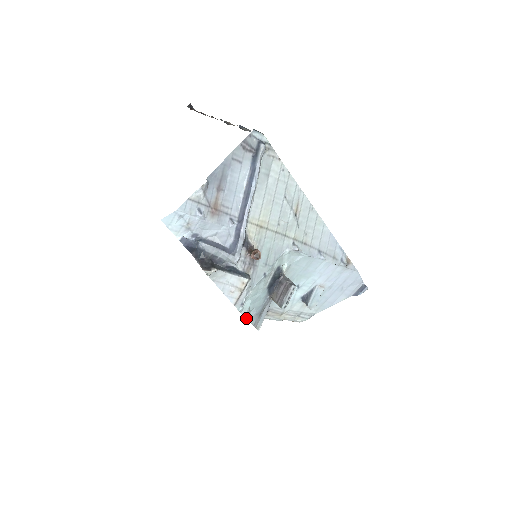
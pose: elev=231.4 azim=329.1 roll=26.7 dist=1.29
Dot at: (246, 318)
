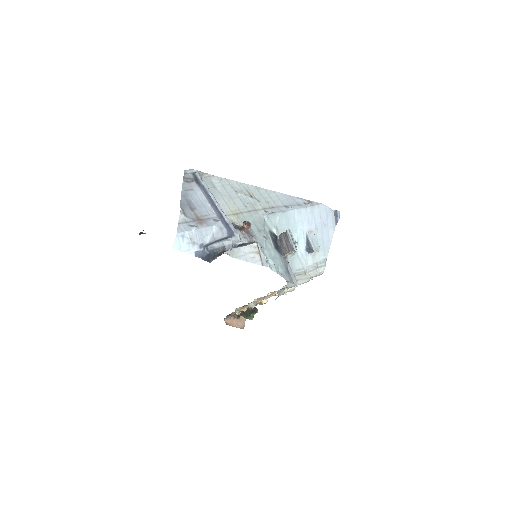
Dot at: occluded
